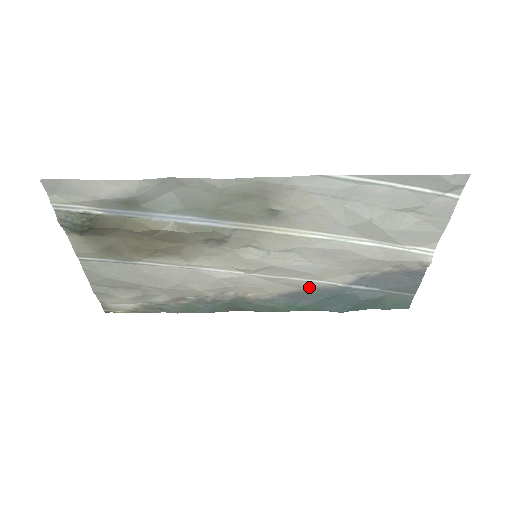
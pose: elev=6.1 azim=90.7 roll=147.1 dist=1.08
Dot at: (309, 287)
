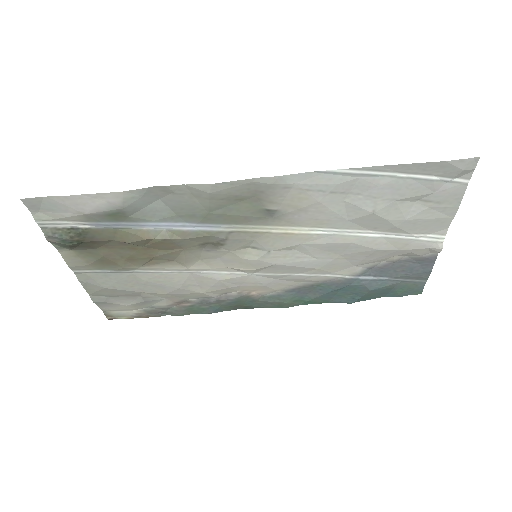
Dot at: (315, 281)
